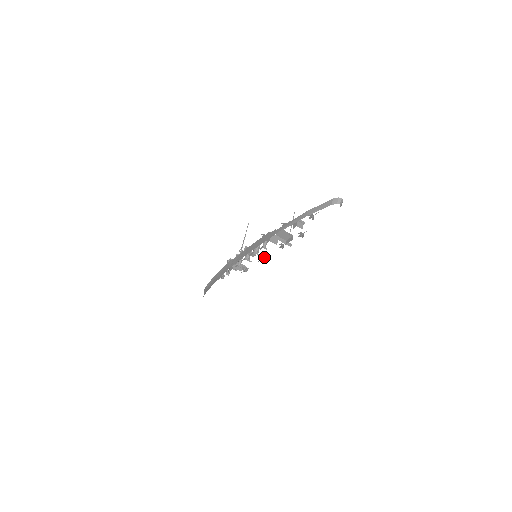
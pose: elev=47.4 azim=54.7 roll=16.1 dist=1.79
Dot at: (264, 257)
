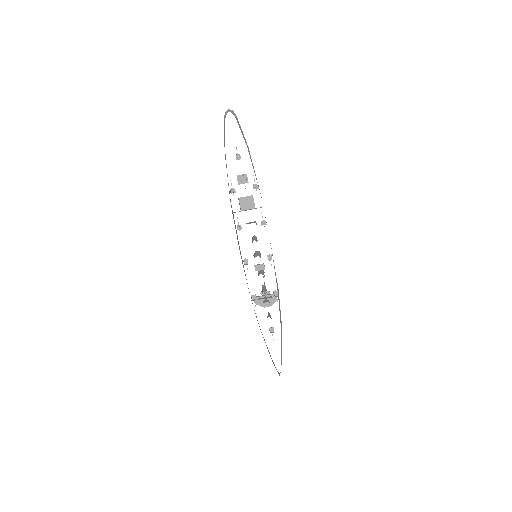
Dot at: (269, 255)
